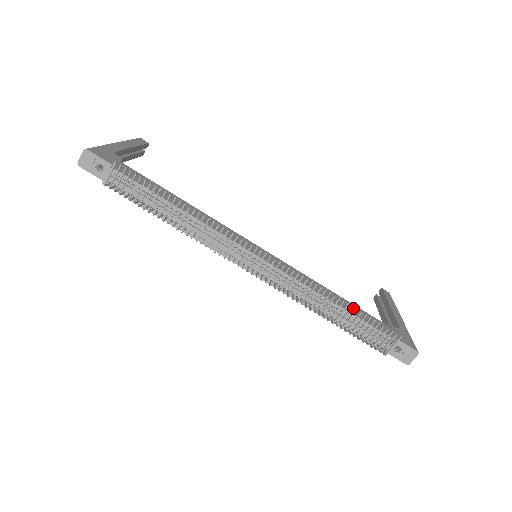
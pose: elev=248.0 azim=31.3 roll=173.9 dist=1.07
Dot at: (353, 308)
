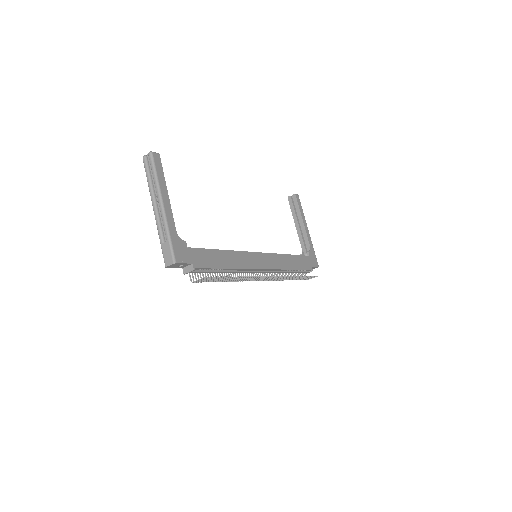
Dot at: (297, 261)
